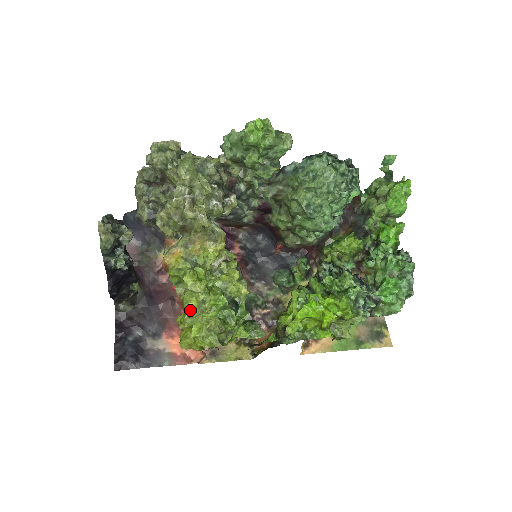
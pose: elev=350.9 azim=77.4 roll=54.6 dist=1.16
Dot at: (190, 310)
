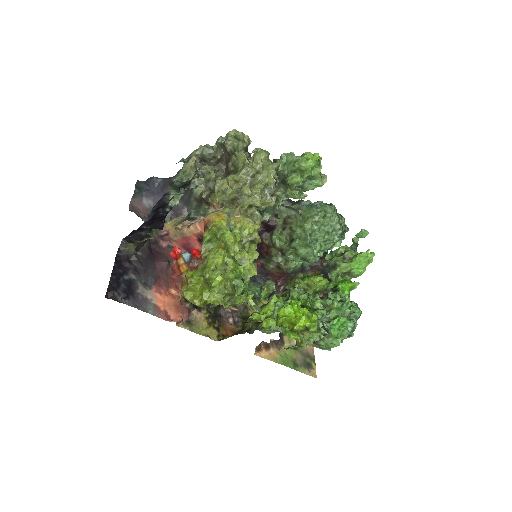
Dot at: (215, 265)
